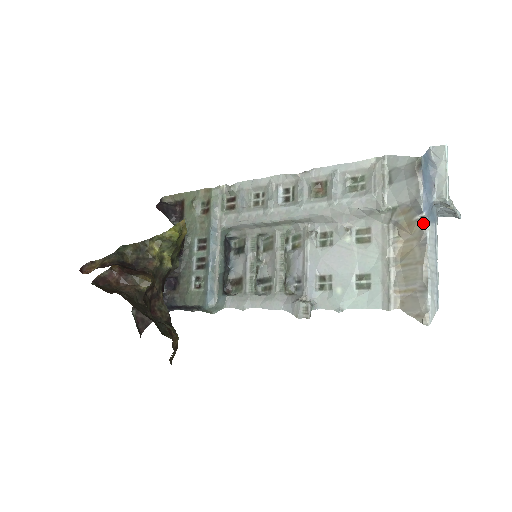
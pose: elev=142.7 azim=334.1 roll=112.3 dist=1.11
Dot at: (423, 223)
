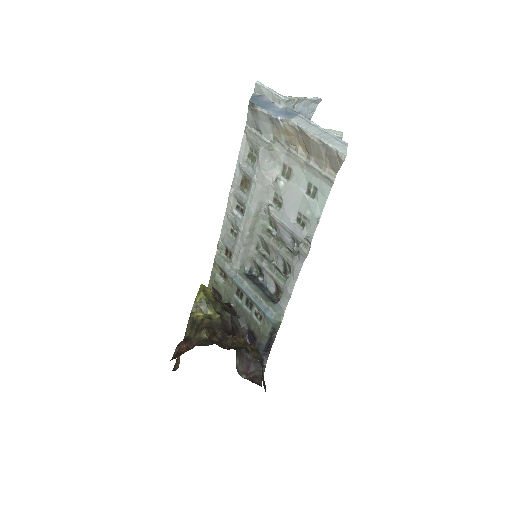
Dot at: (287, 123)
